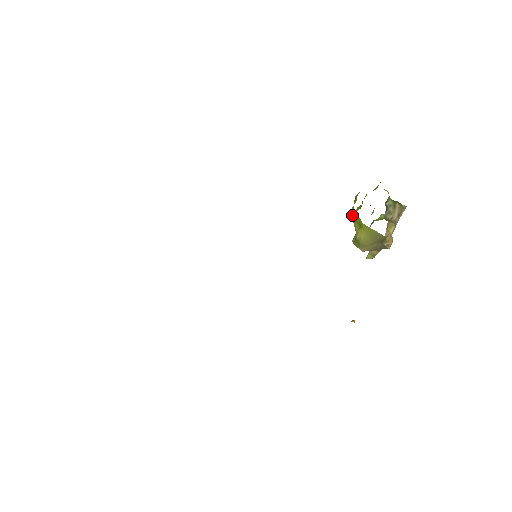
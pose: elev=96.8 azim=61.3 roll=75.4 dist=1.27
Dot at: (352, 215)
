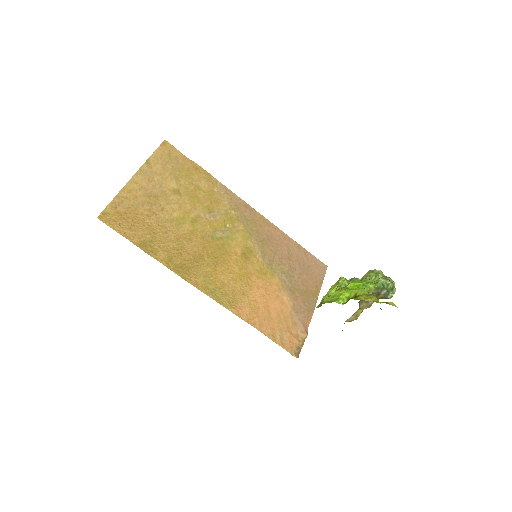
Dot at: occluded
